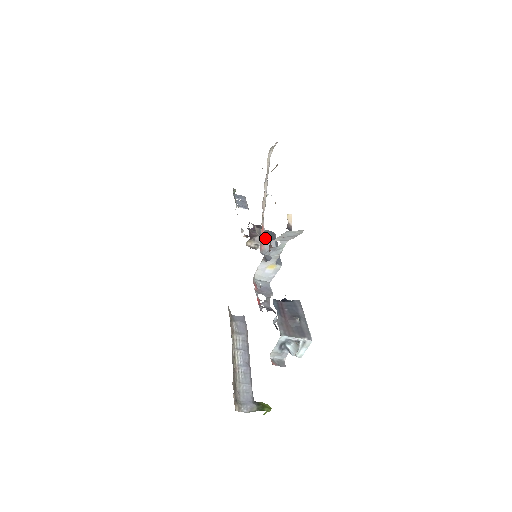
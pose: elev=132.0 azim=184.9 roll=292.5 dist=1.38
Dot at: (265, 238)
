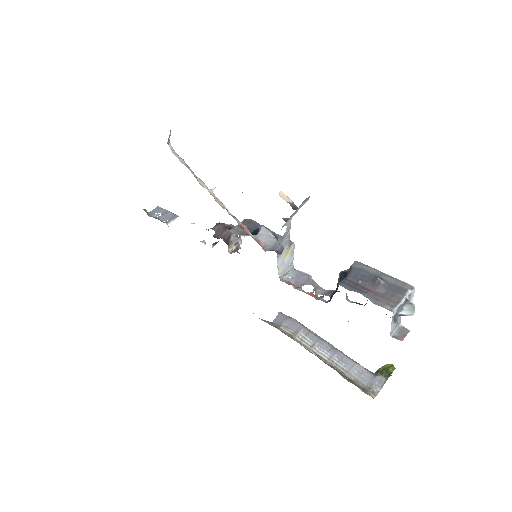
Dot at: occluded
